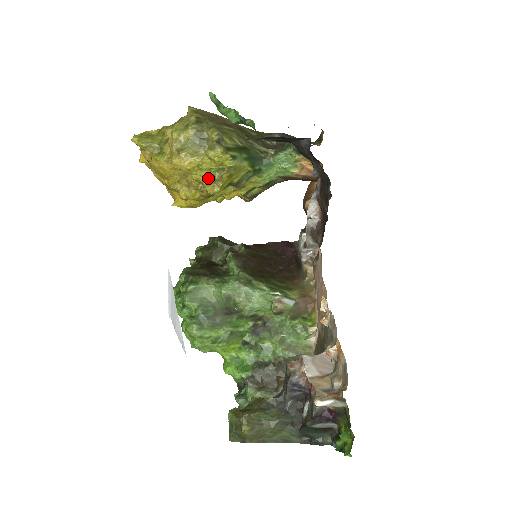
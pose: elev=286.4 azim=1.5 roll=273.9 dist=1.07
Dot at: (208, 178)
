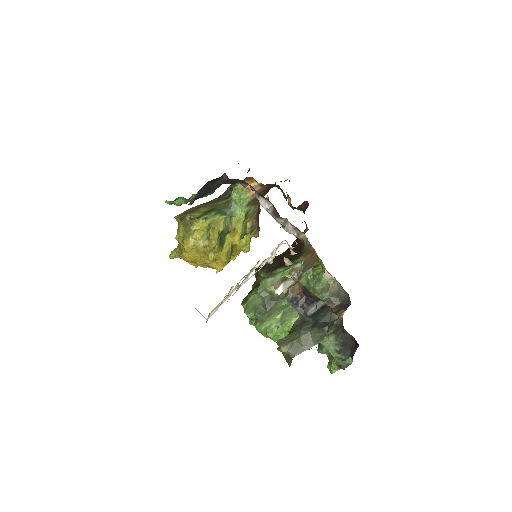
Dot at: (207, 241)
